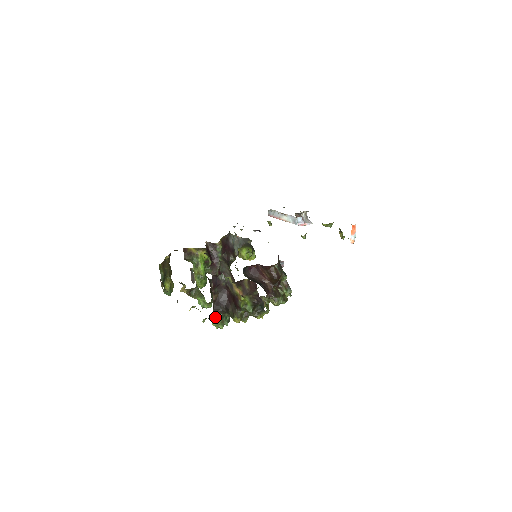
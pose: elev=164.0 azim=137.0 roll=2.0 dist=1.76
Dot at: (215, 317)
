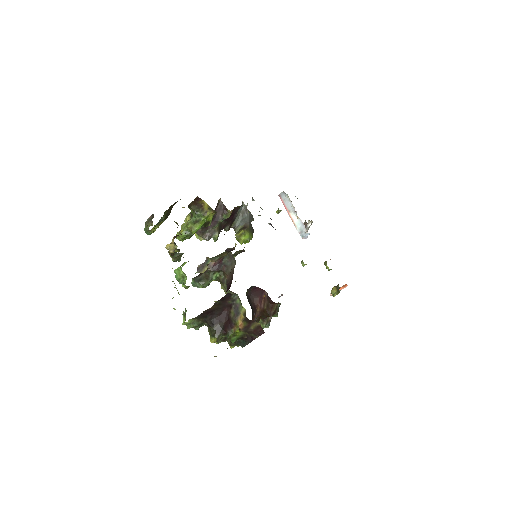
Dot at: (193, 319)
